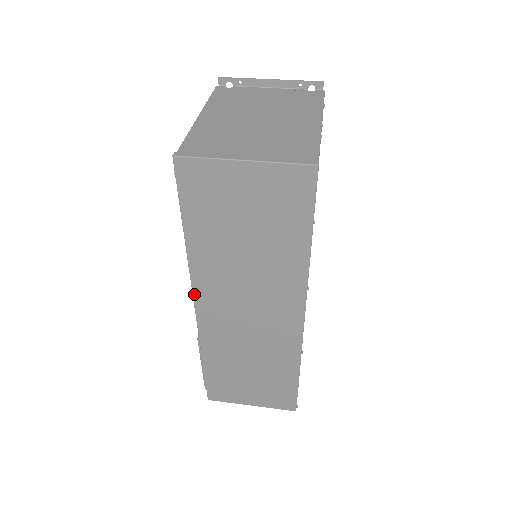
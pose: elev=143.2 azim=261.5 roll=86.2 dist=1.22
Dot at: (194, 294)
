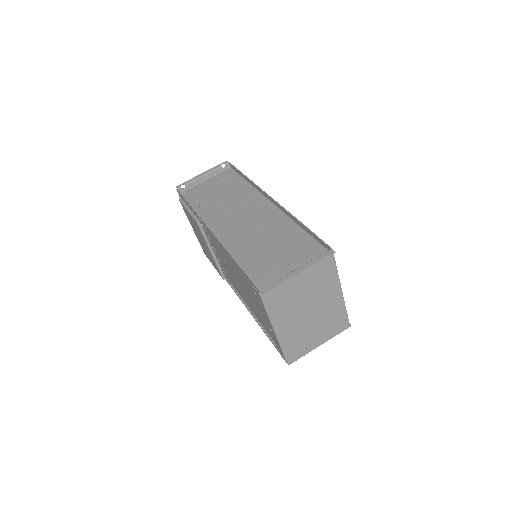
Dot at: (246, 306)
